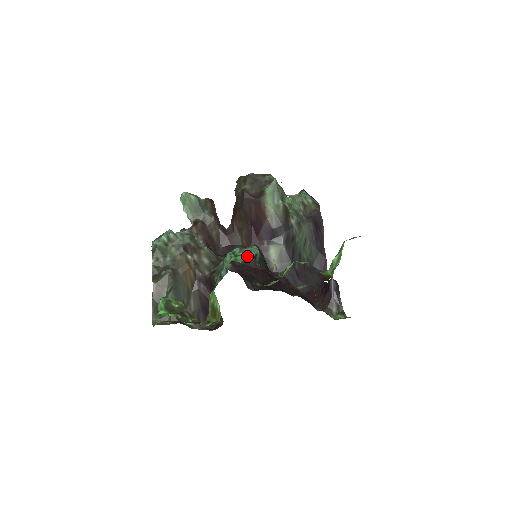
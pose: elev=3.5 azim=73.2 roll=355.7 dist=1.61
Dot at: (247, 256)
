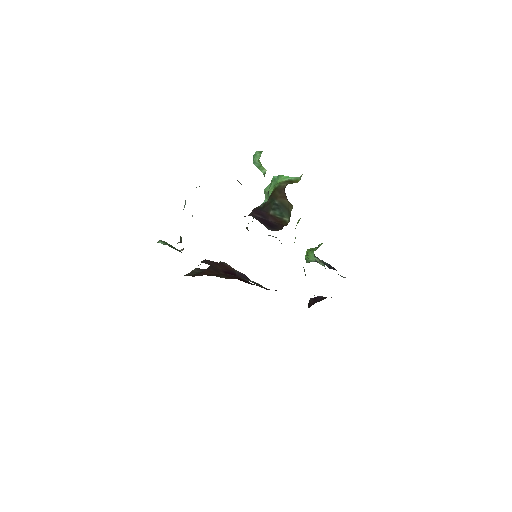
Dot at: occluded
